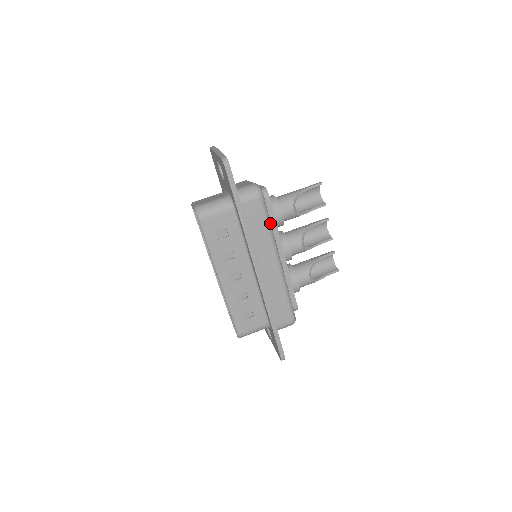
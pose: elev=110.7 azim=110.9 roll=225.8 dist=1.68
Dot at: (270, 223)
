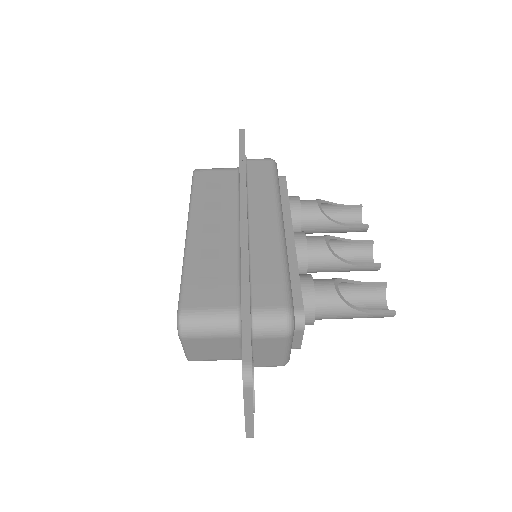
Dot at: (278, 185)
